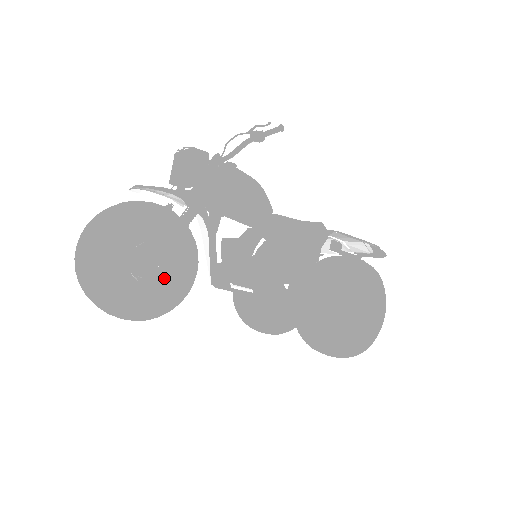
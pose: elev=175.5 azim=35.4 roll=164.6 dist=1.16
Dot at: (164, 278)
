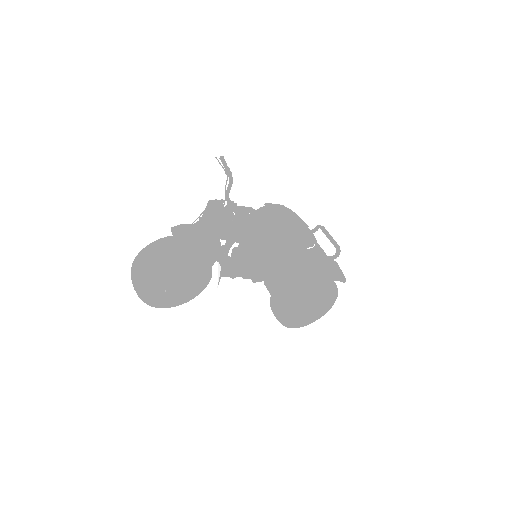
Dot at: (187, 291)
